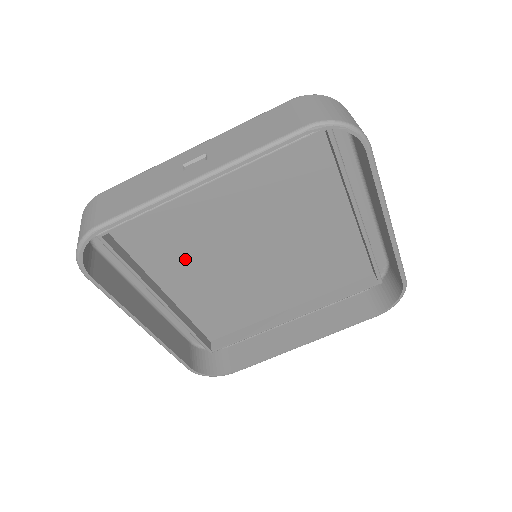
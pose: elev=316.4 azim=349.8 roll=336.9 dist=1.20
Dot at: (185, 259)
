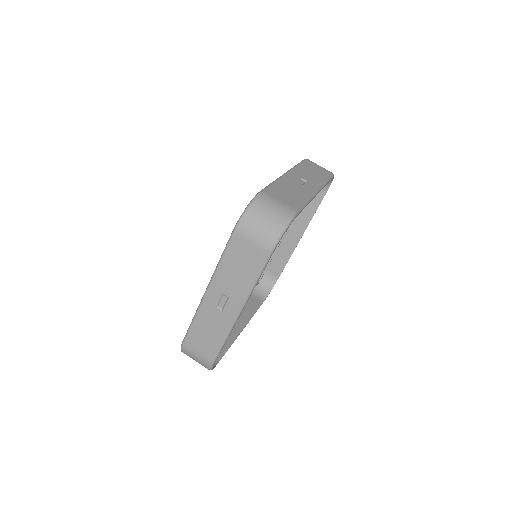
Dot at: occluded
